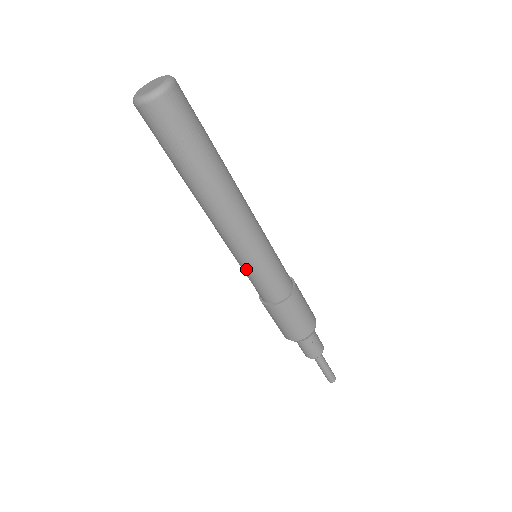
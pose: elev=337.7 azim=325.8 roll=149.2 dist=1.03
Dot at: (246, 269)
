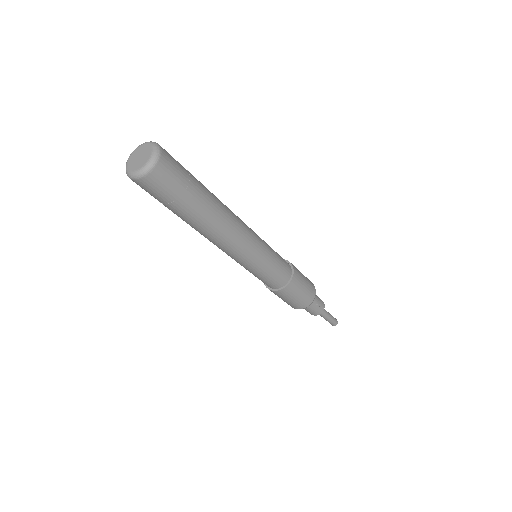
Dot at: (253, 271)
